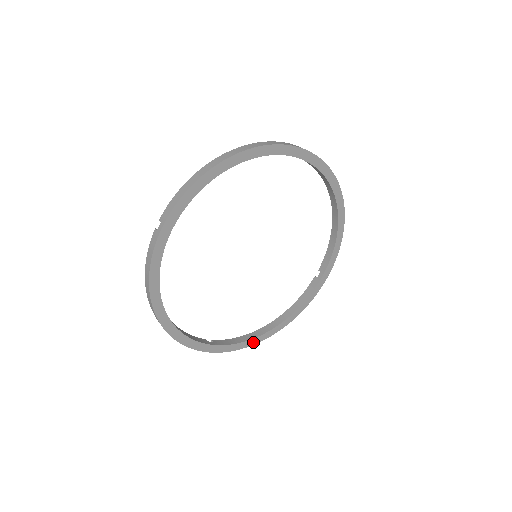
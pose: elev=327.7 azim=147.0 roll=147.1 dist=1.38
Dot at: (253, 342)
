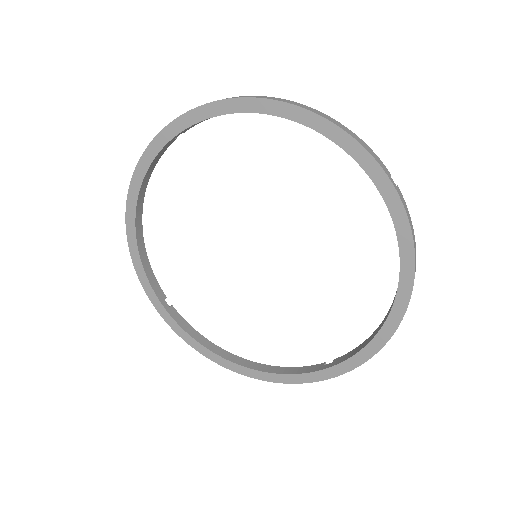
Dot at: (206, 353)
